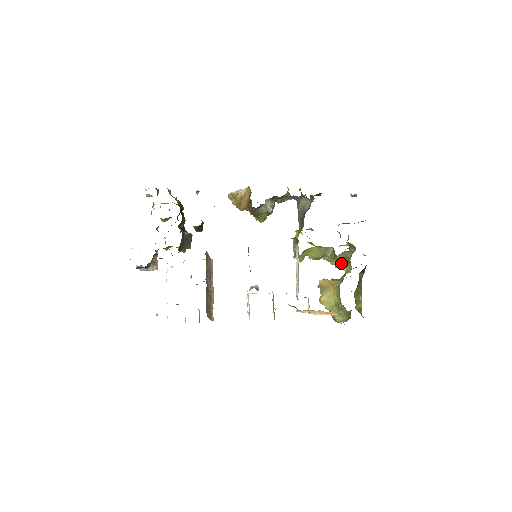
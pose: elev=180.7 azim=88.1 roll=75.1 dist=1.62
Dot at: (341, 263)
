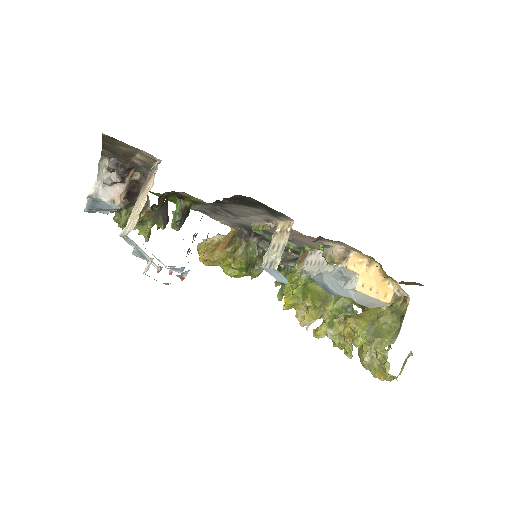
Dot at: (341, 334)
